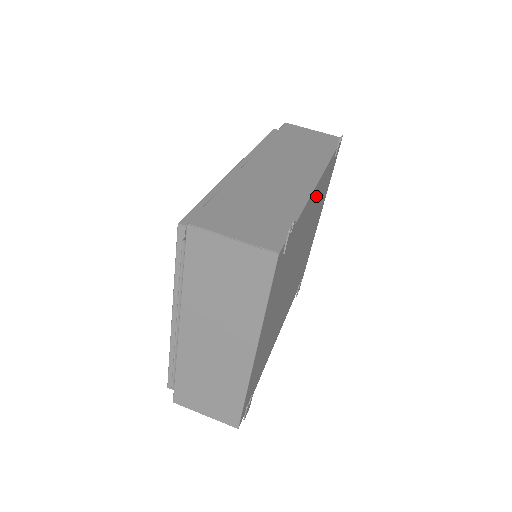
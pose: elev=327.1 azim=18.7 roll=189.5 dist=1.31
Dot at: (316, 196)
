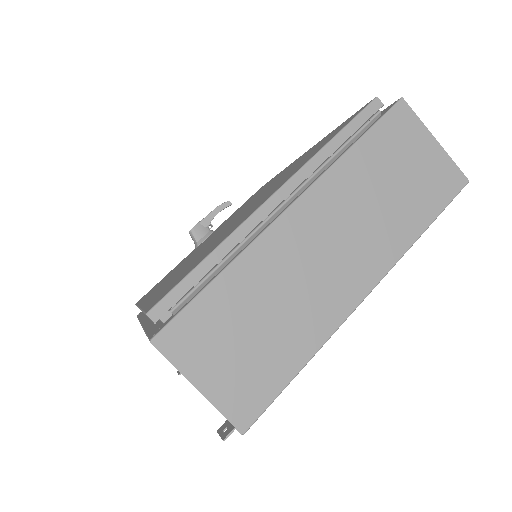
Dot at: occluded
